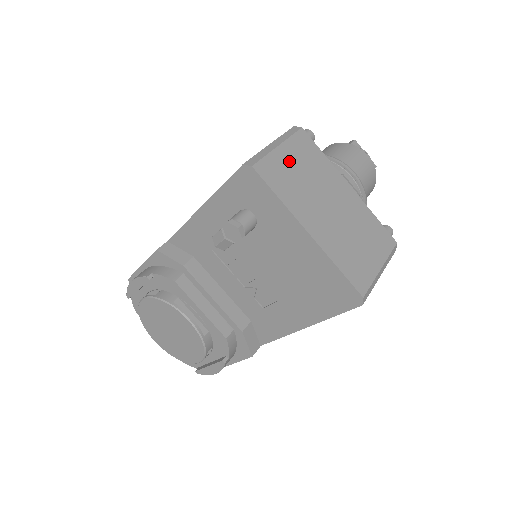
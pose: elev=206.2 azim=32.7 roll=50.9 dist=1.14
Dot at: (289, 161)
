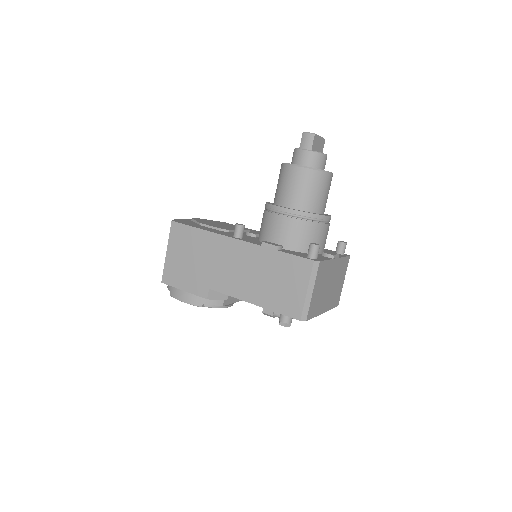
Dot at: (316, 292)
